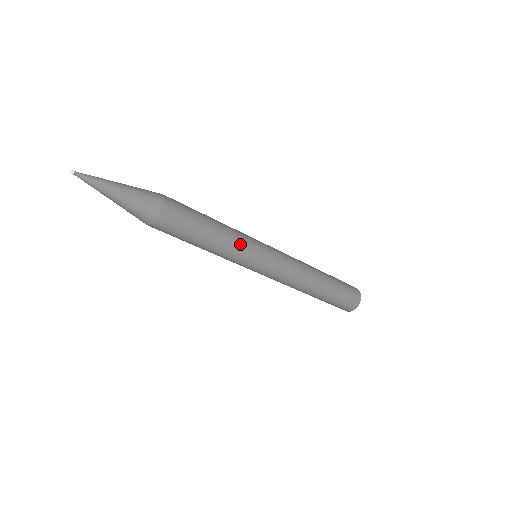
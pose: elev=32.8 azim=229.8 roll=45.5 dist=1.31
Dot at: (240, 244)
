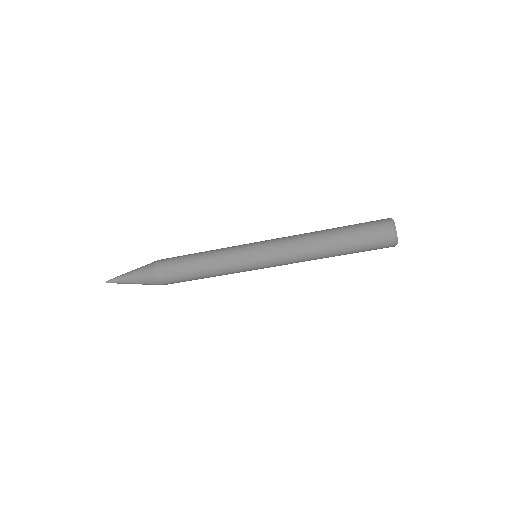
Dot at: (226, 249)
